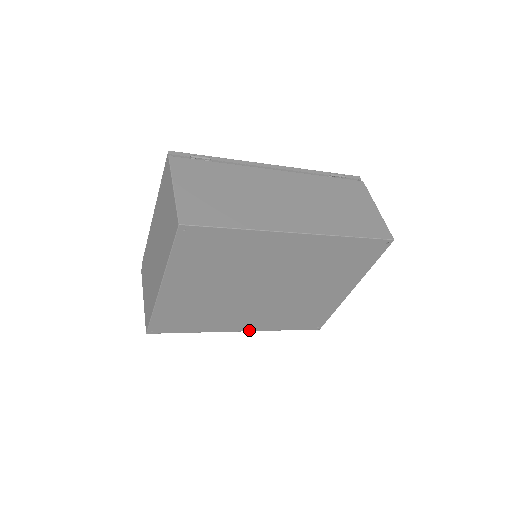
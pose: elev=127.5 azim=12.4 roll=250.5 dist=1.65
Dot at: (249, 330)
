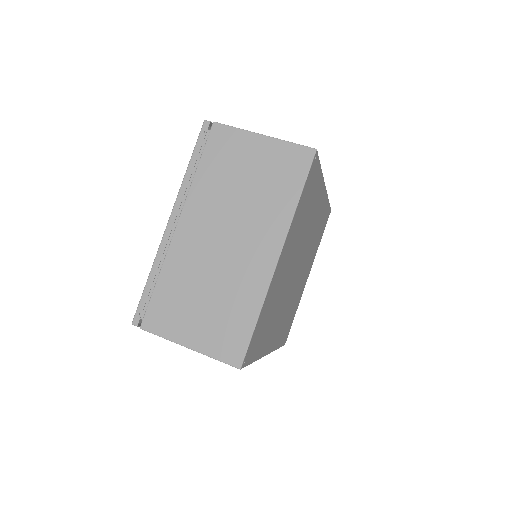
Dot at: (270, 351)
